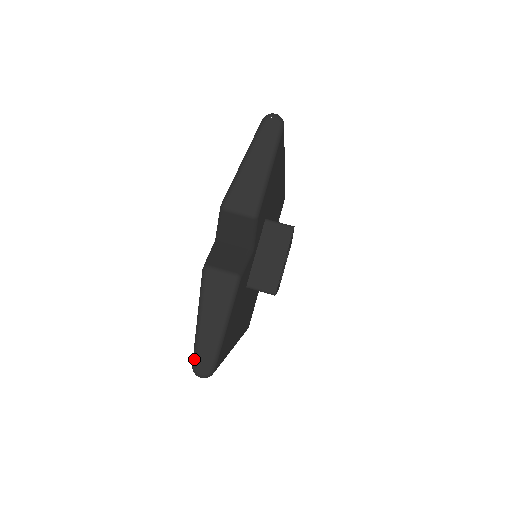
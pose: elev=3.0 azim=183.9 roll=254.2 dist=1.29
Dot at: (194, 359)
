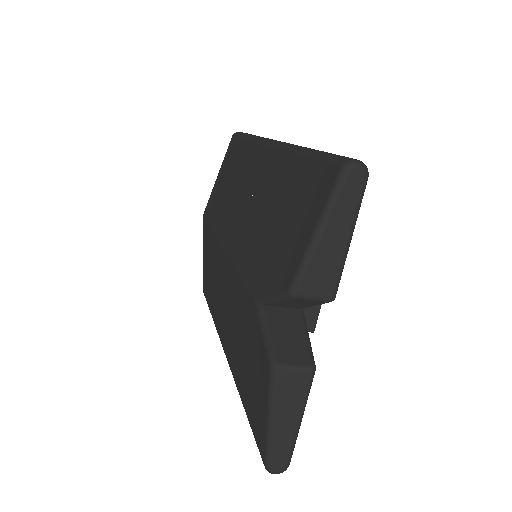
Dot at: (268, 461)
